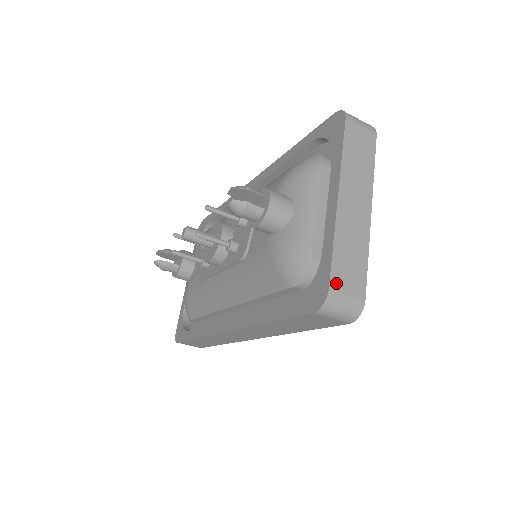
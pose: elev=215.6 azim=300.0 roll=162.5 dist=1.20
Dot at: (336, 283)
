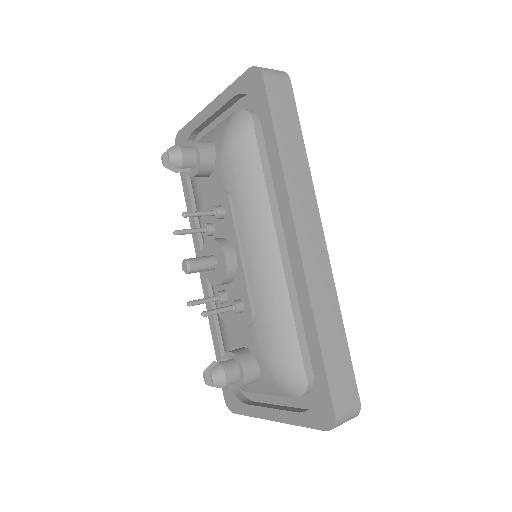
Dot at: occluded
